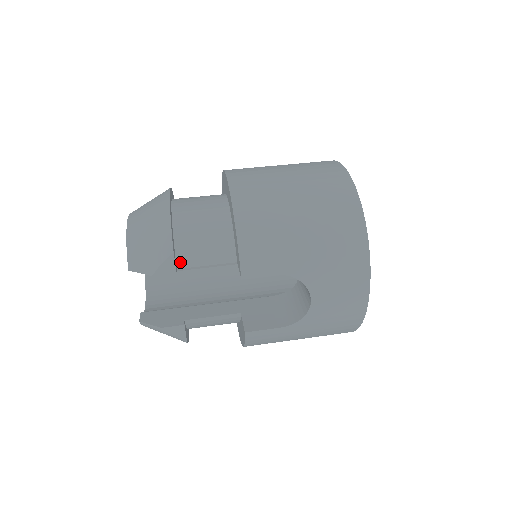
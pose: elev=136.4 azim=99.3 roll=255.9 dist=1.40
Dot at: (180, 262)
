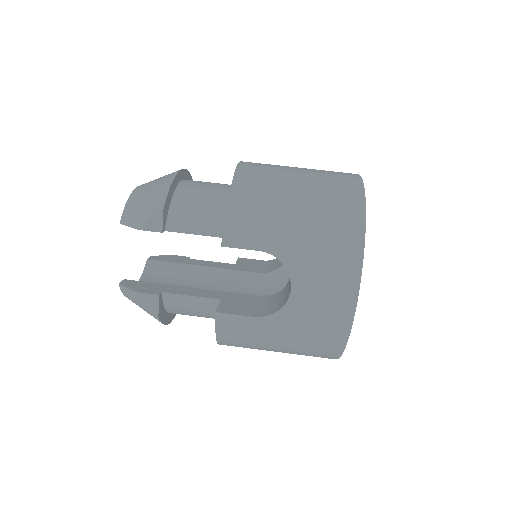
Dot at: (170, 225)
